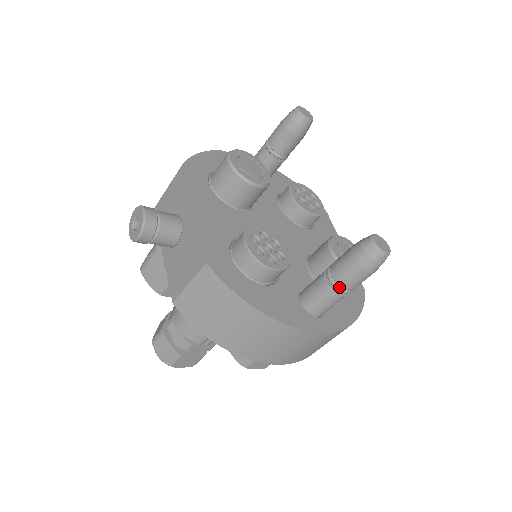
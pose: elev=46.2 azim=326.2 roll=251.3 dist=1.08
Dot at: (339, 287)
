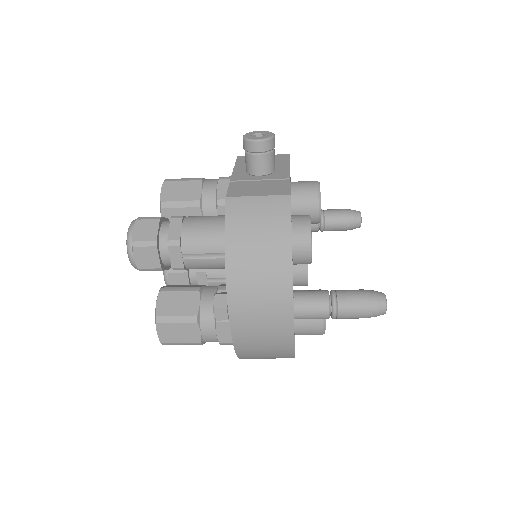
Dot at: (336, 304)
